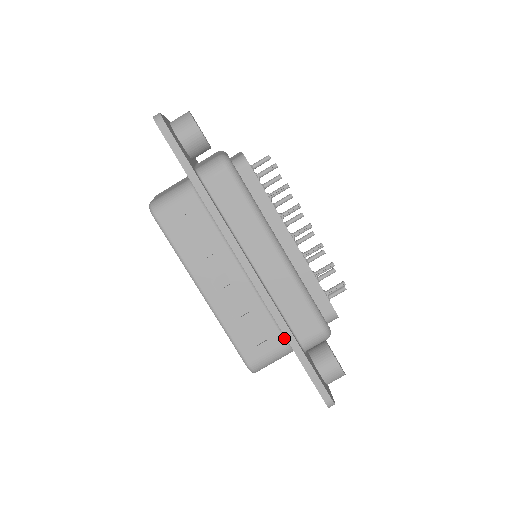
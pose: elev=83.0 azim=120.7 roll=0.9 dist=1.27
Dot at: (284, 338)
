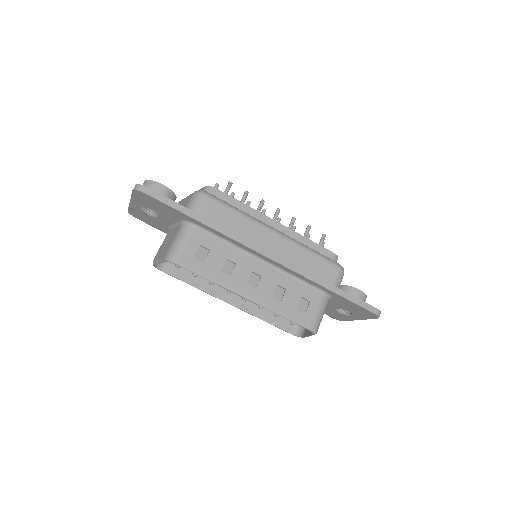
Dot at: (319, 292)
